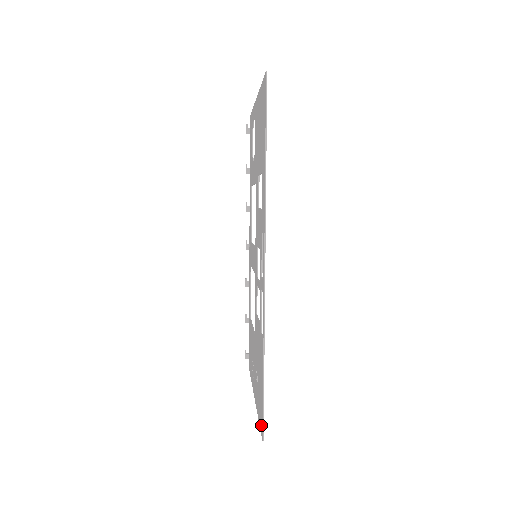
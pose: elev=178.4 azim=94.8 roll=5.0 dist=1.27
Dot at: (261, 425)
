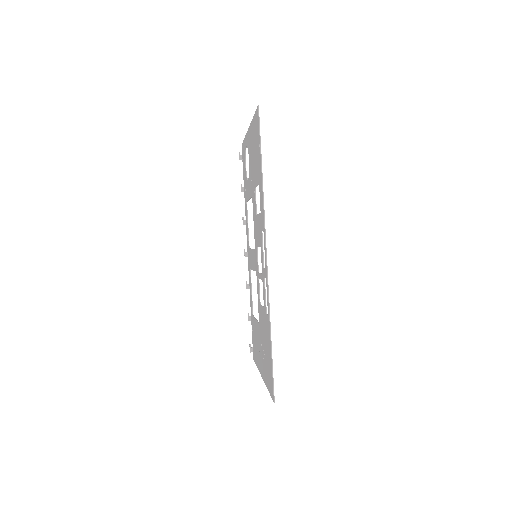
Dot at: (271, 390)
